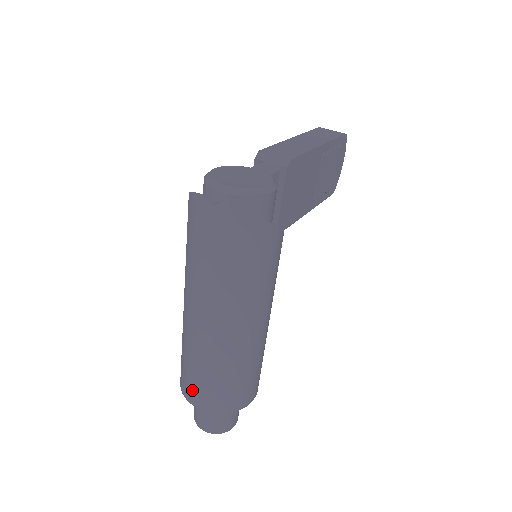
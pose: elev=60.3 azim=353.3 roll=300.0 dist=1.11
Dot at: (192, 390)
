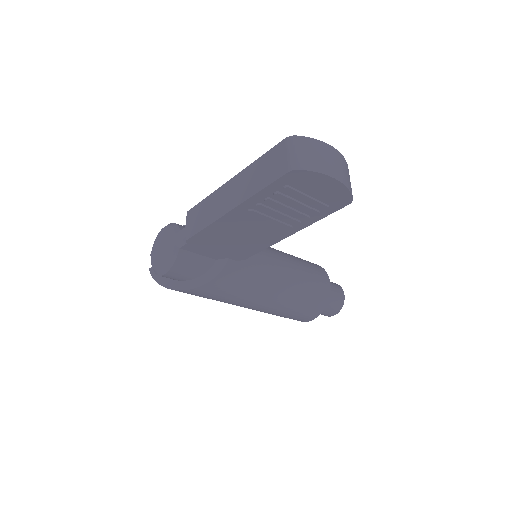
Dot at: occluded
